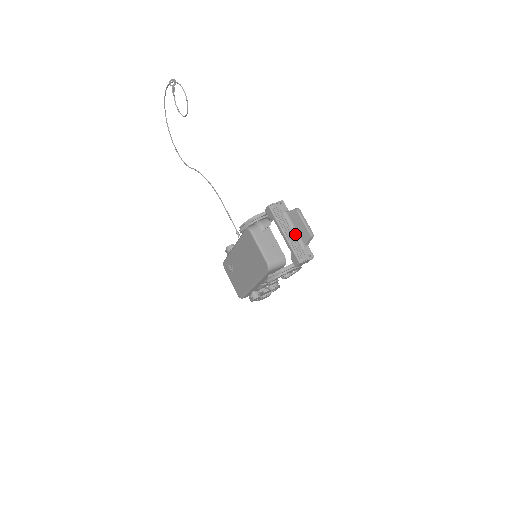
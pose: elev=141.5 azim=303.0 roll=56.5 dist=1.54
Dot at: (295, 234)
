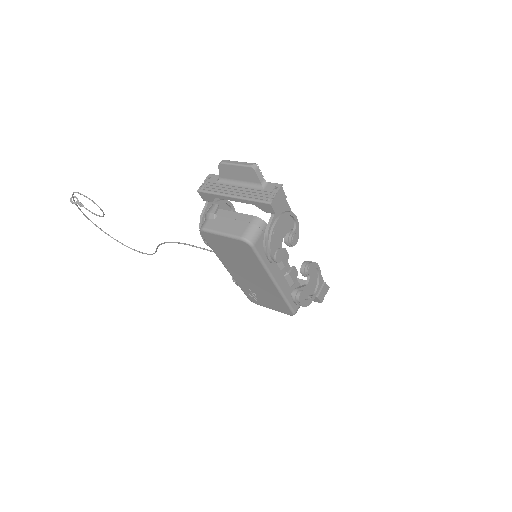
Dot at: (244, 186)
